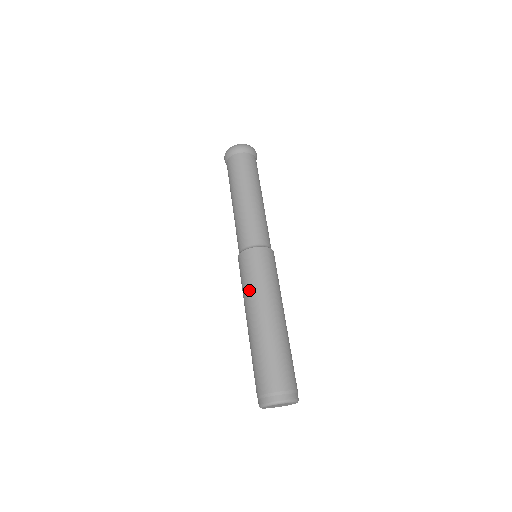
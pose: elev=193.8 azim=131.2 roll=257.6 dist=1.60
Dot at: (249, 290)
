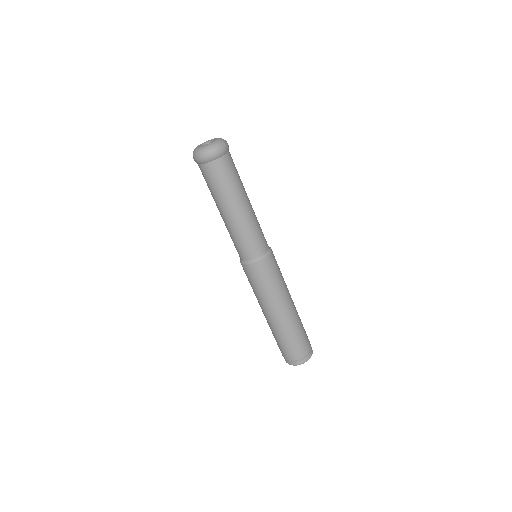
Dot at: (260, 296)
